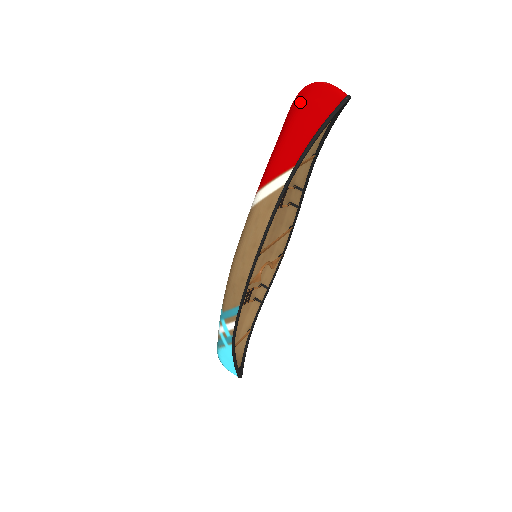
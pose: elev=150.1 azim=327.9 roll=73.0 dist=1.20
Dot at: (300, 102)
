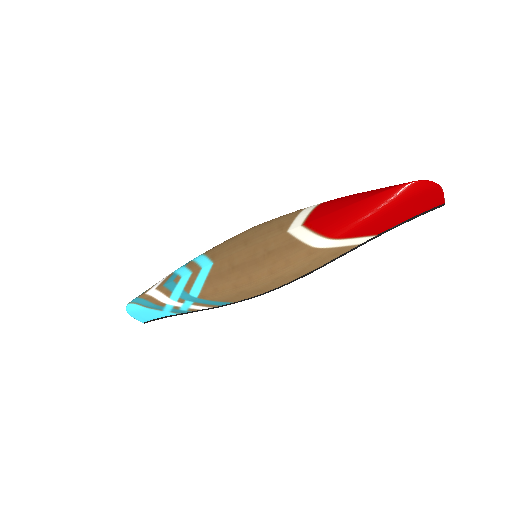
Dot at: (415, 191)
